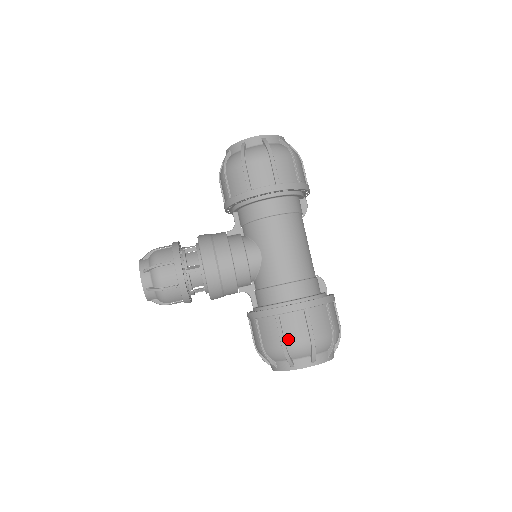
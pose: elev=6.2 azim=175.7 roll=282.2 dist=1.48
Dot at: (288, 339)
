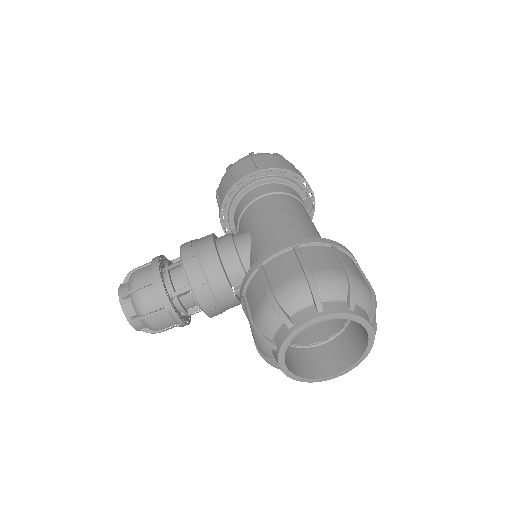
Dot at: (275, 285)
